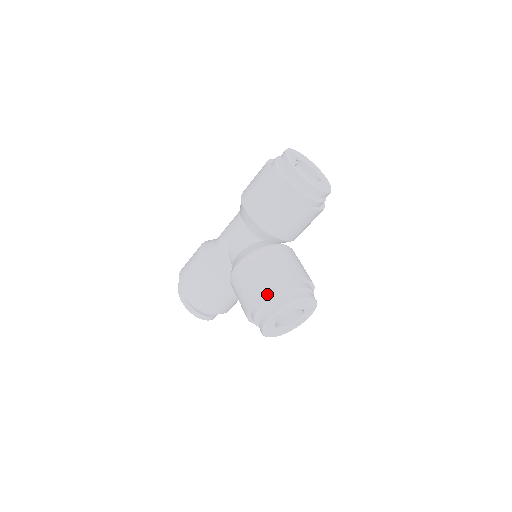
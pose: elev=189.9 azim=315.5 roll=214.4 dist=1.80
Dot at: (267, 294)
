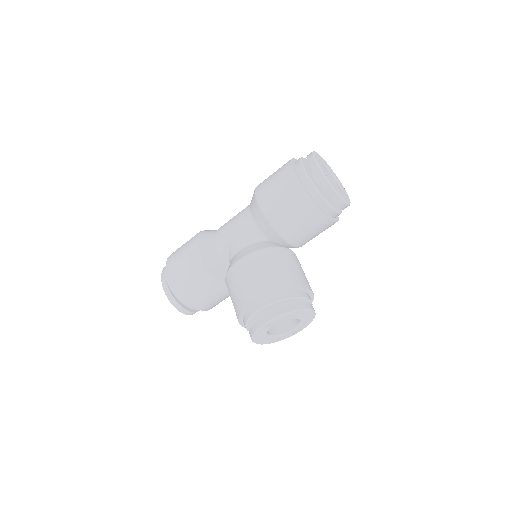
Dot at: (268, 297)
